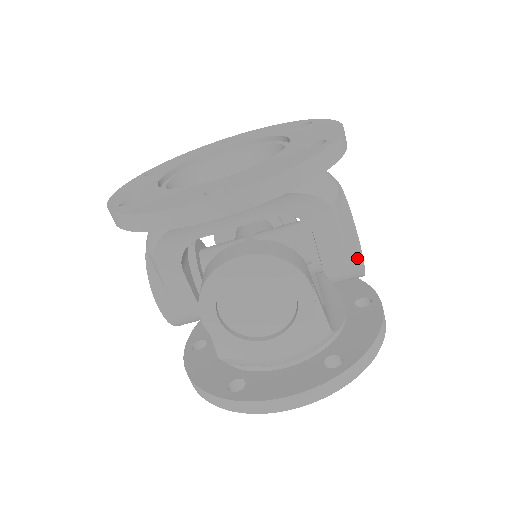
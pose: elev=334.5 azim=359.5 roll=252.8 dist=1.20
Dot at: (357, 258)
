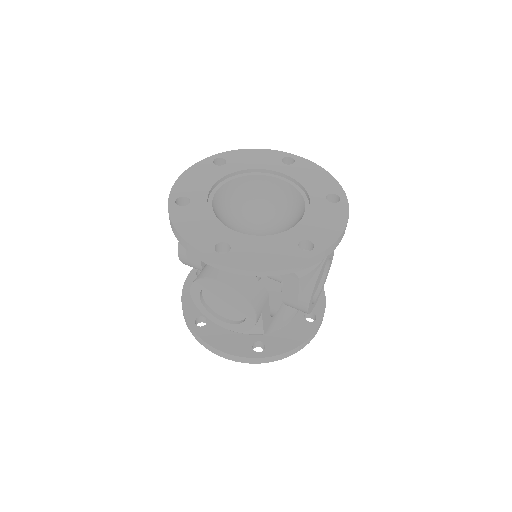
Dot at: (304, 308)
